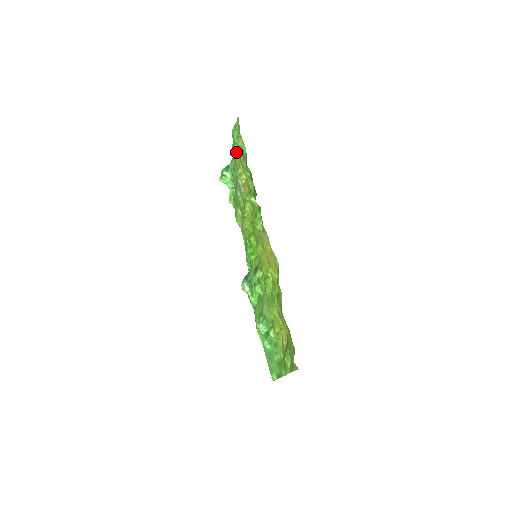
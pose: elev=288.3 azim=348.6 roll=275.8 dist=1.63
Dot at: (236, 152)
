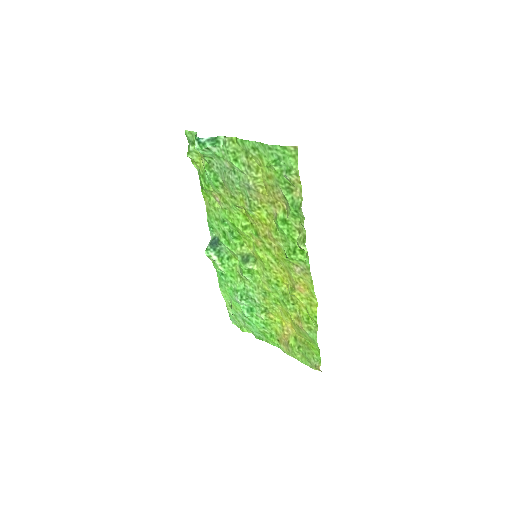
Dot at: (258, 156)
